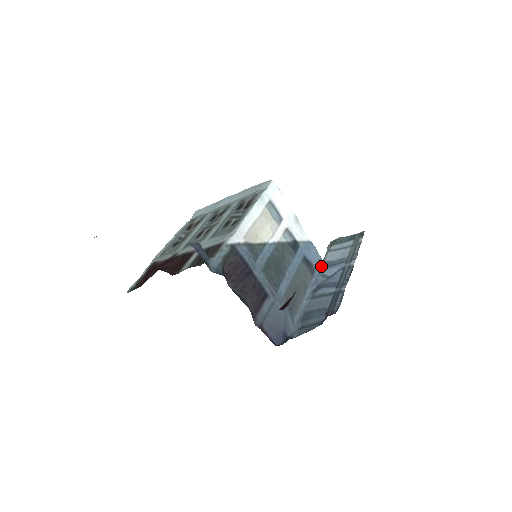
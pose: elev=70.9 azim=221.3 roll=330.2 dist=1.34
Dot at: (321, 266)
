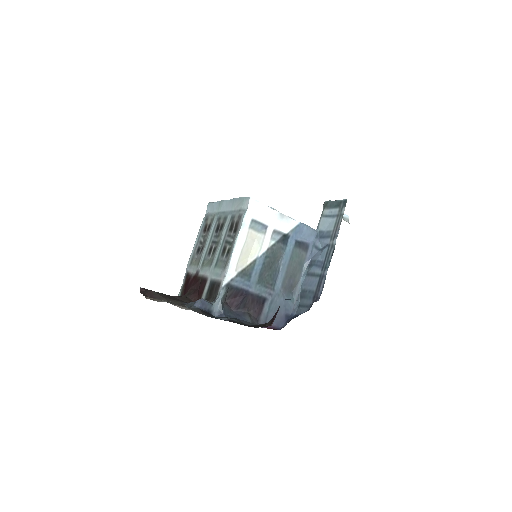
Dot at: (315, 237)
